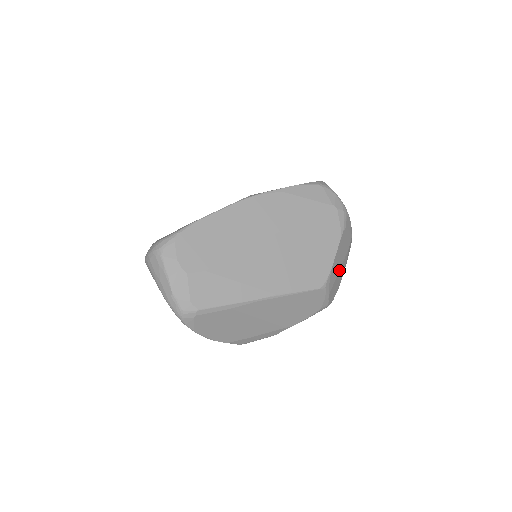
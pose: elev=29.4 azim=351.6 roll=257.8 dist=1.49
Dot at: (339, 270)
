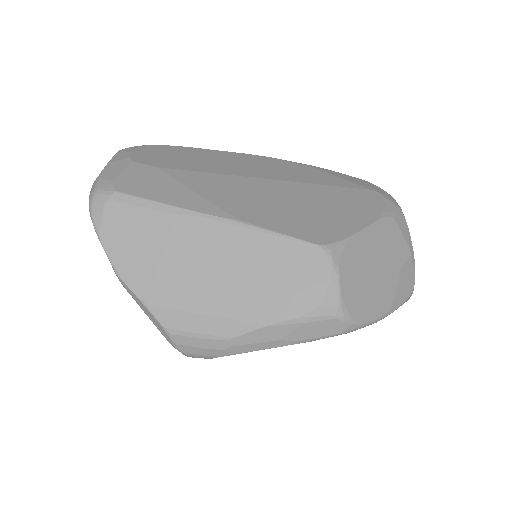
Dot at: (373, 271)
